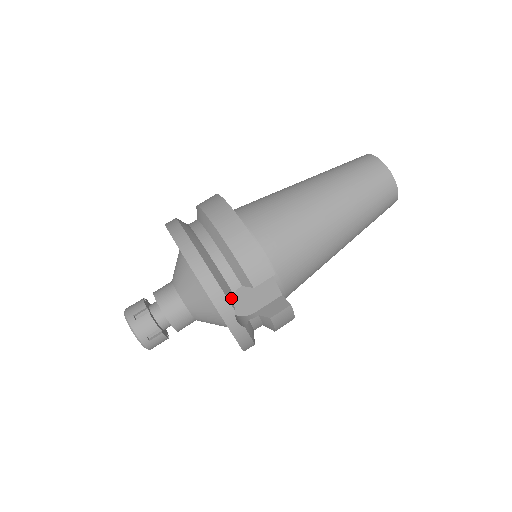
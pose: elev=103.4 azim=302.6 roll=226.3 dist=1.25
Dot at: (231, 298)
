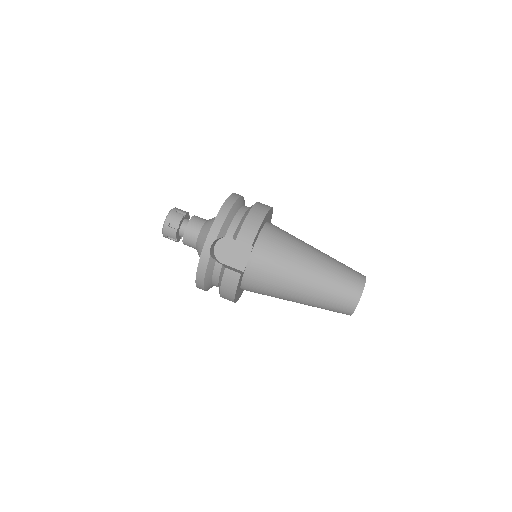
Dot at: (221, 235)
